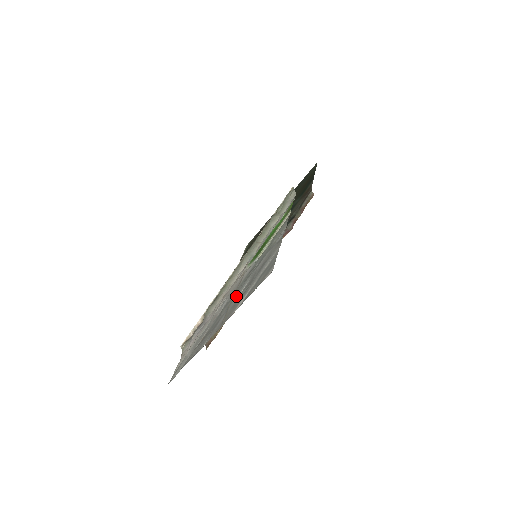
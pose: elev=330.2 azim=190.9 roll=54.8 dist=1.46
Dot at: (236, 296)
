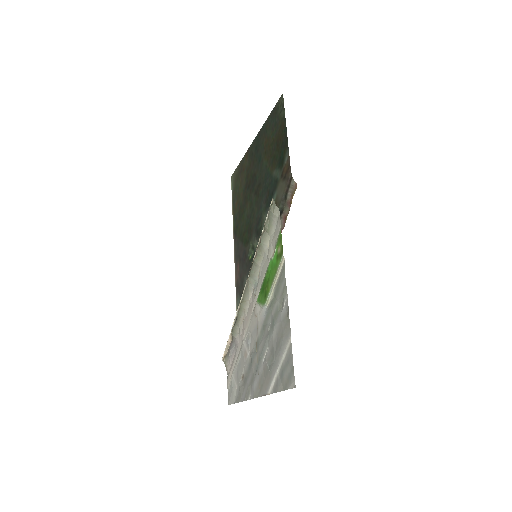
Dot at: (261, 357)
